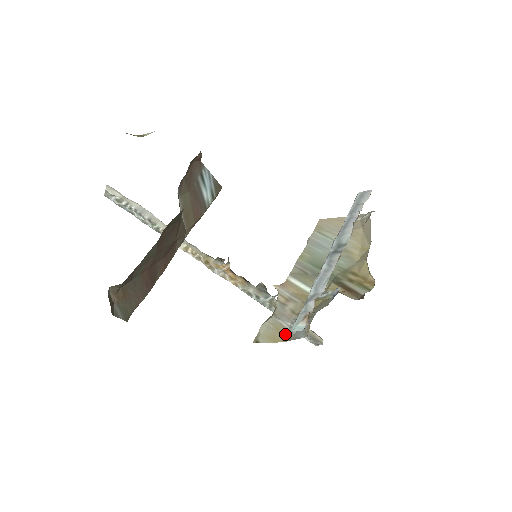
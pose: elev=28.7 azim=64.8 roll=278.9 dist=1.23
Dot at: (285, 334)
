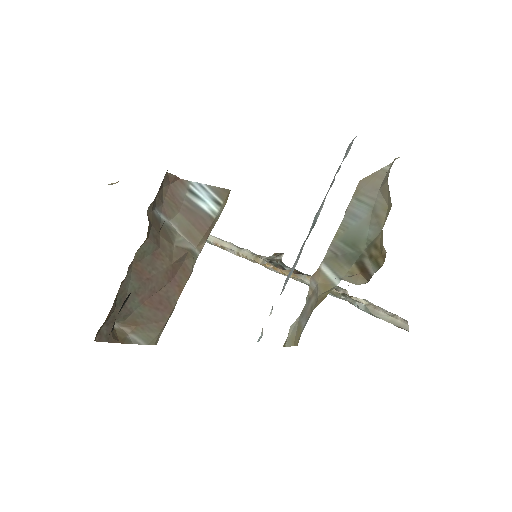
Dot at: (300, 336)
